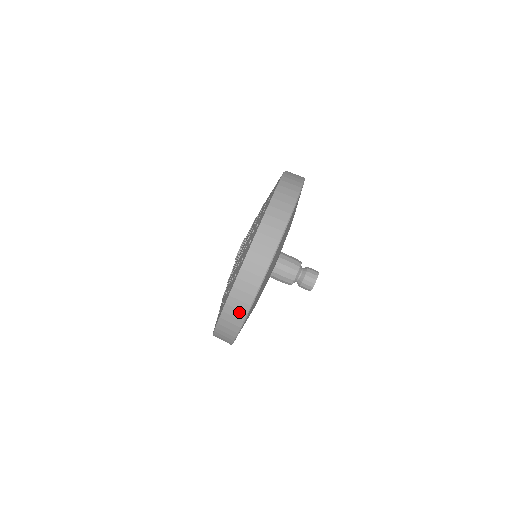
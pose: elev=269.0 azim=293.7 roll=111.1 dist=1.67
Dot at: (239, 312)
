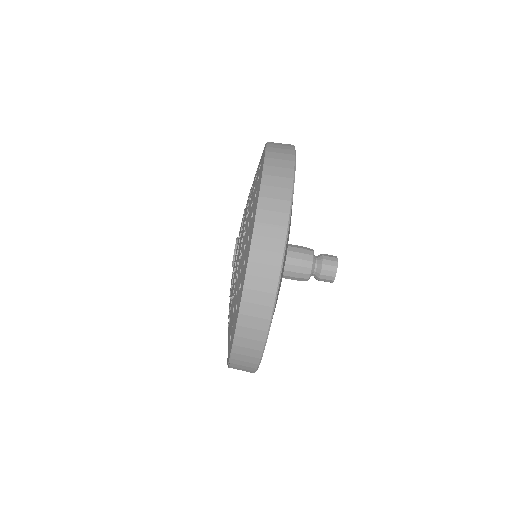
Dot at: (257, 332)
